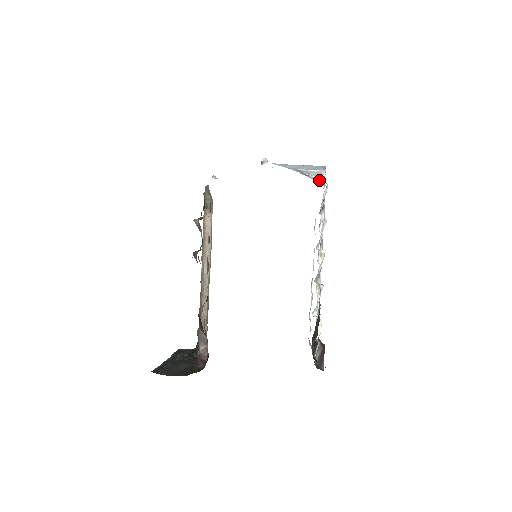
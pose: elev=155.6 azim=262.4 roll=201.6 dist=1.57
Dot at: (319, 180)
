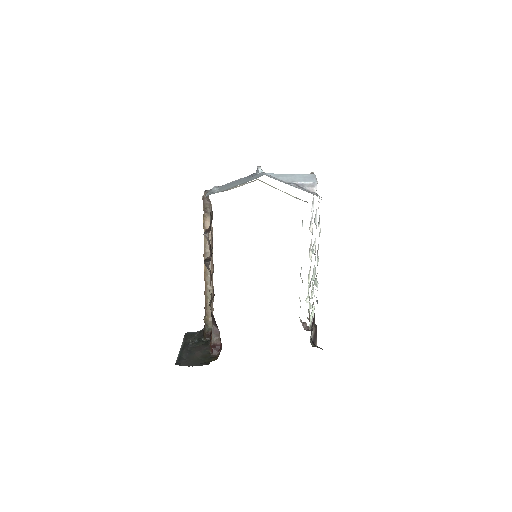
Dot at: occluded
